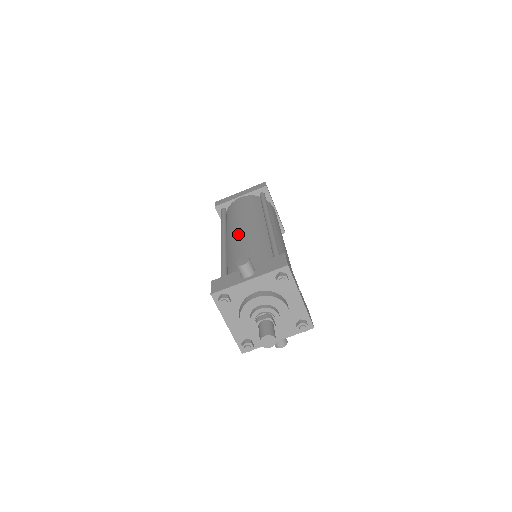
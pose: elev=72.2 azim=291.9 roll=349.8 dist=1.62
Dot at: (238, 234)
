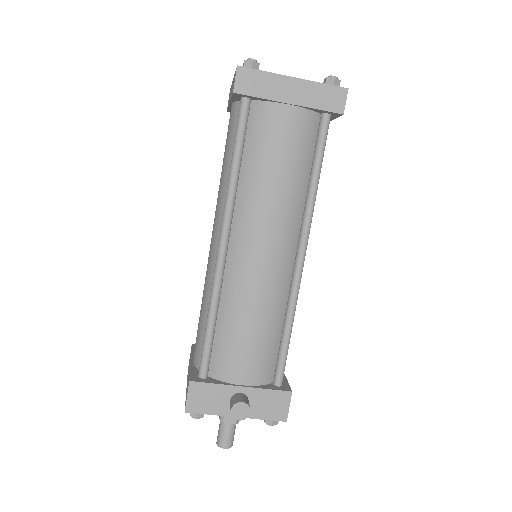
Dot at: (250, 268)
